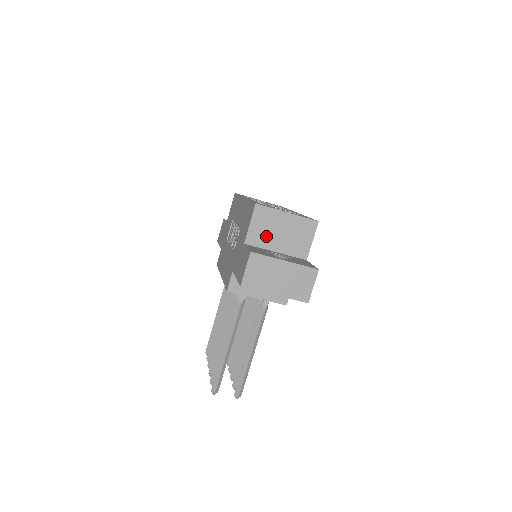
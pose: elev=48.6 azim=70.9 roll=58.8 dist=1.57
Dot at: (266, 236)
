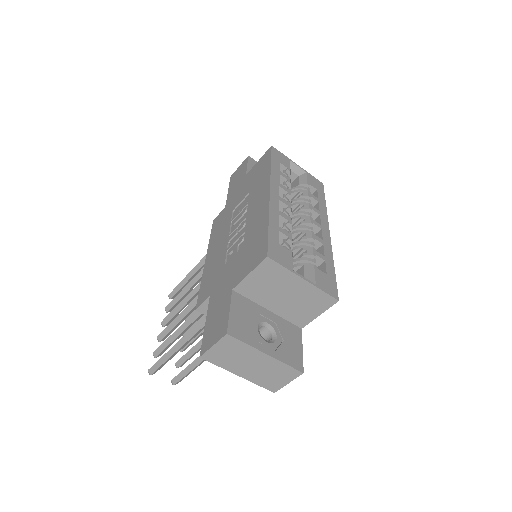
Dot at: (264, 292)
